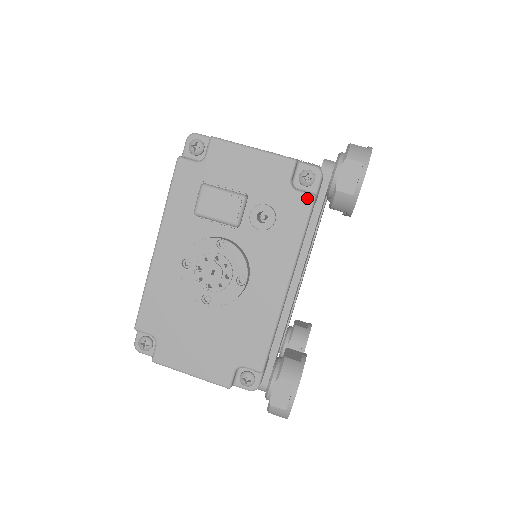
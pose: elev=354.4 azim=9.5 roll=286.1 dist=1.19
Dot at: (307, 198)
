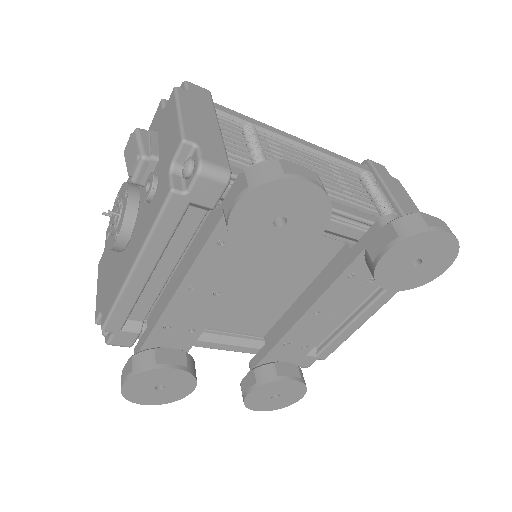
Dot at: (168, 188)
